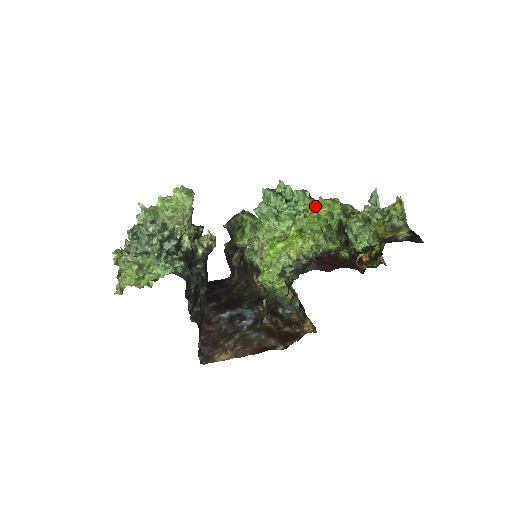
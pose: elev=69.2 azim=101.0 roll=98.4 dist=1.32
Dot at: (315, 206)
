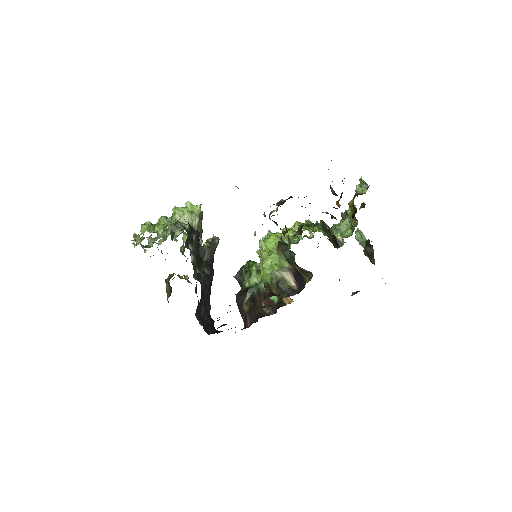
Dot at: (304, 230)
